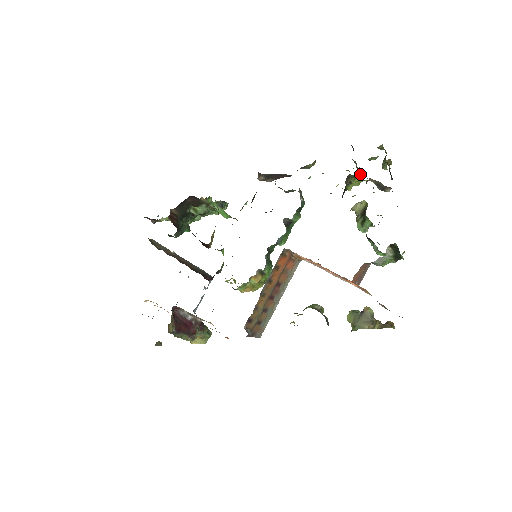
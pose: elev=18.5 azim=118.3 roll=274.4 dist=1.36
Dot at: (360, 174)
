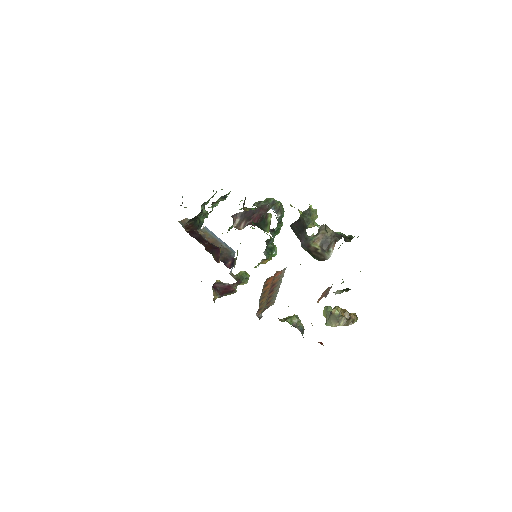
Dot at: (312, 224)
